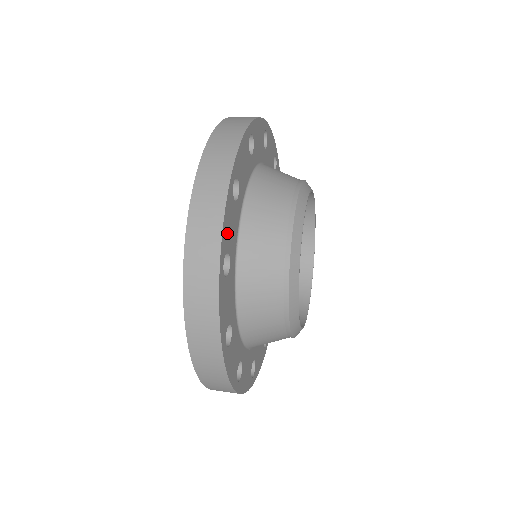
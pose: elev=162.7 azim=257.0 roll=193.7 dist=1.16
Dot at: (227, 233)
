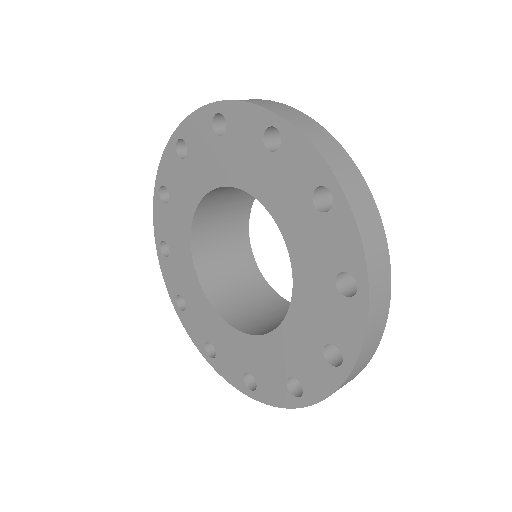
Dot at: occluded
